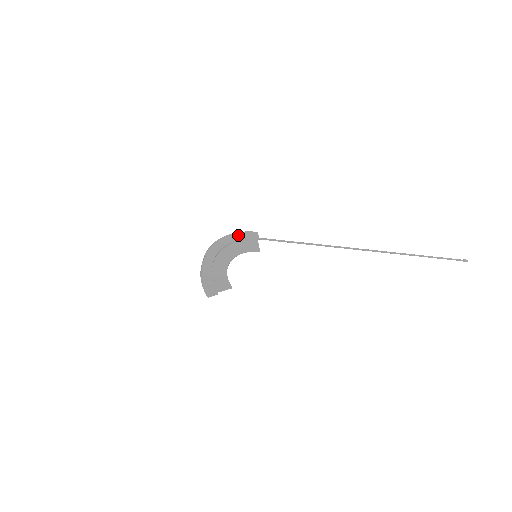
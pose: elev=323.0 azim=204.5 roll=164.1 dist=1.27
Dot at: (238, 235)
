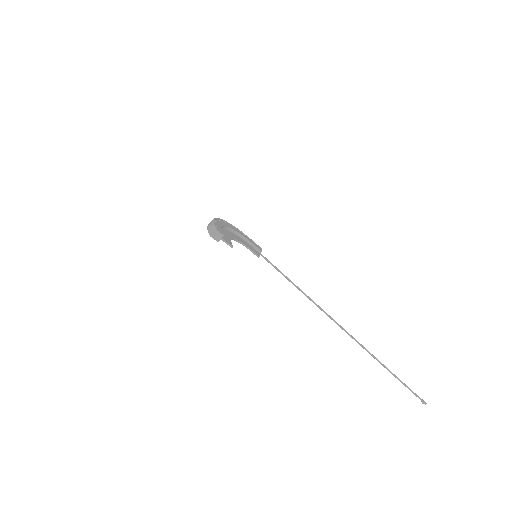
Dot at: (246, 236)
